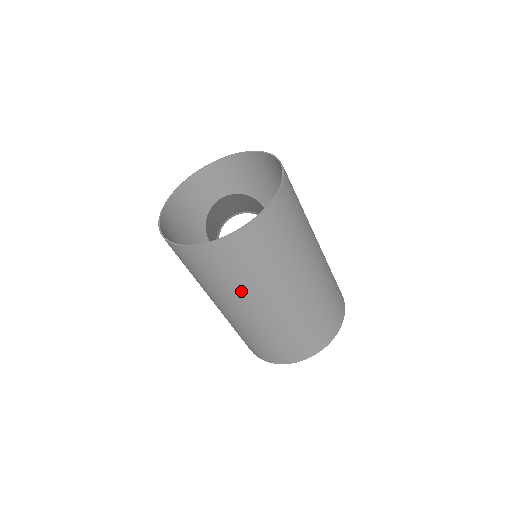
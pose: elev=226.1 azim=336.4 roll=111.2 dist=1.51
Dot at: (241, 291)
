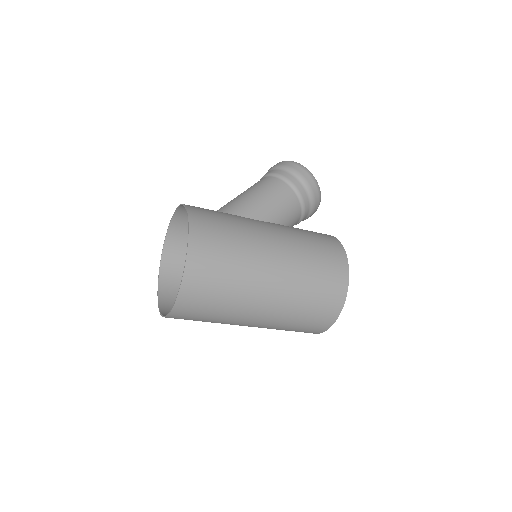
Dot at: occluded
